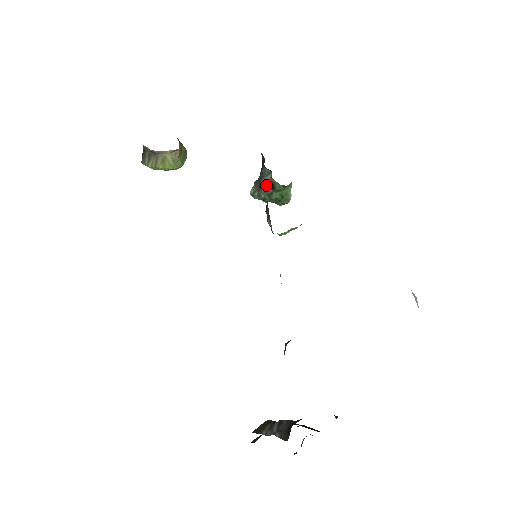
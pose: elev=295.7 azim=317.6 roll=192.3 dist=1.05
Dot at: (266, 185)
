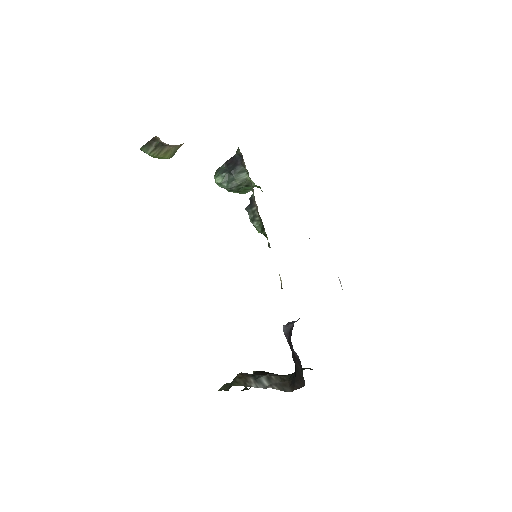
Dot at: (241, 182)
